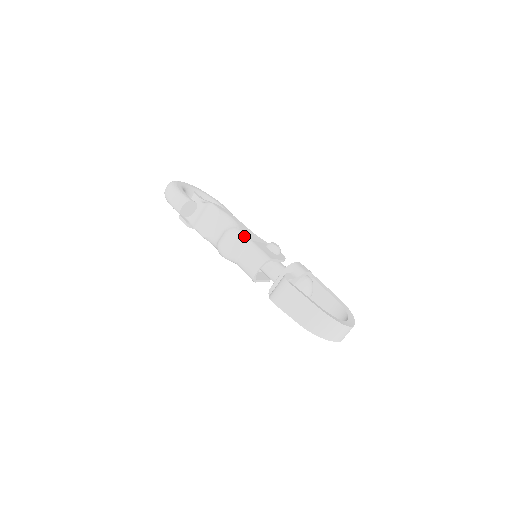
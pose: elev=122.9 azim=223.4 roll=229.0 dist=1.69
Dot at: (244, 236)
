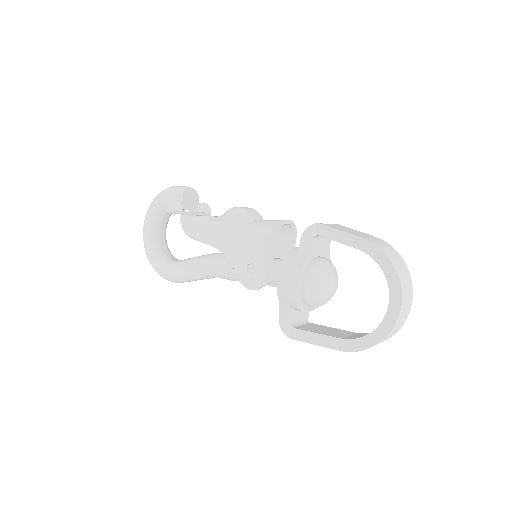
Dot at: occluded
